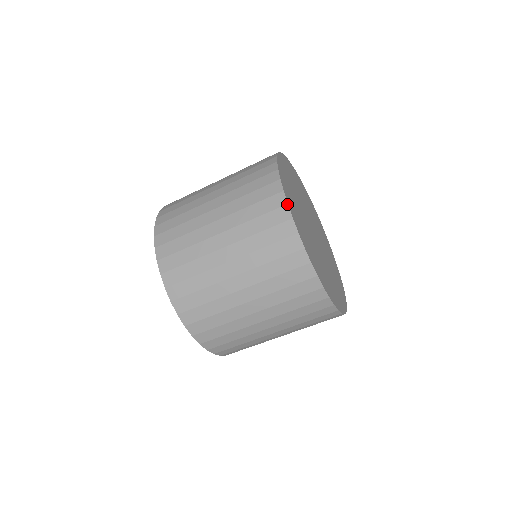
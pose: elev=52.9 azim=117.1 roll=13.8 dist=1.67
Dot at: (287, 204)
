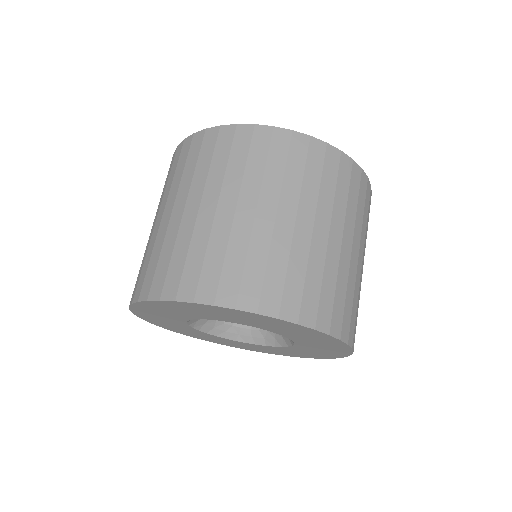
Dot at: (220, 126)
